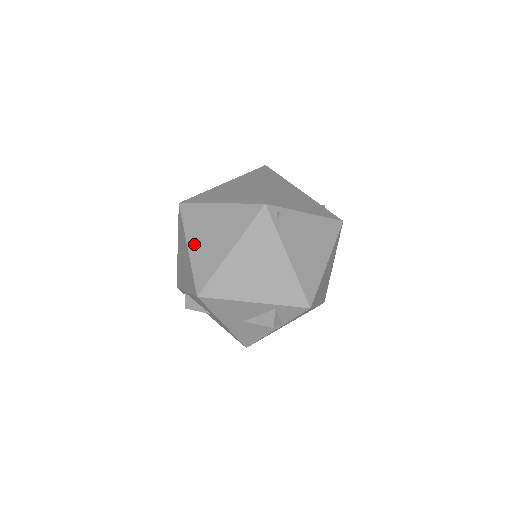
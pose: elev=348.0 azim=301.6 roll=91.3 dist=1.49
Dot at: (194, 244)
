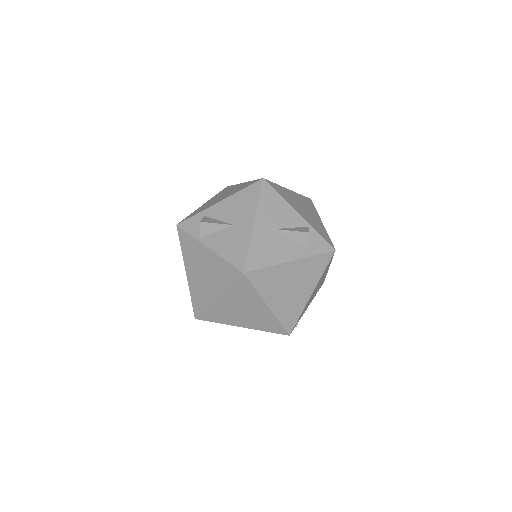
Dot at: occluded
